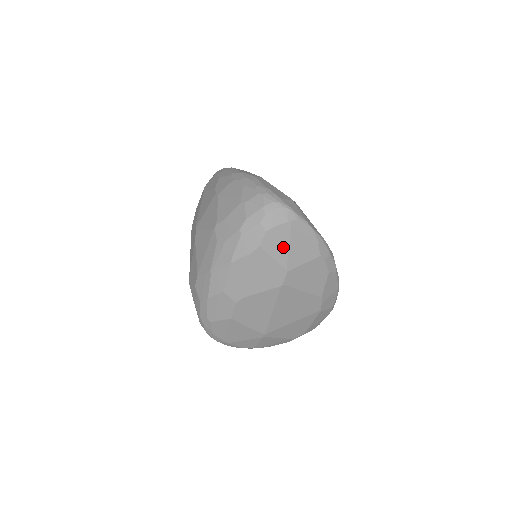
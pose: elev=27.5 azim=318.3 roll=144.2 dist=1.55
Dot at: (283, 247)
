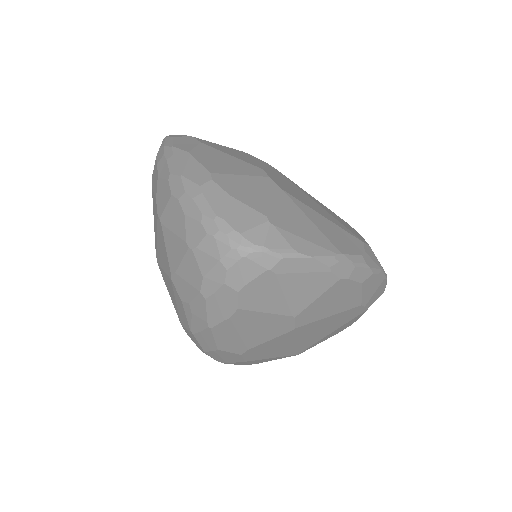
Dot at: (274, 297)
